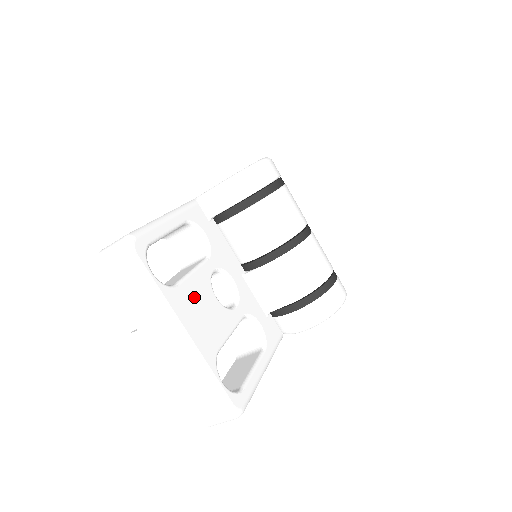
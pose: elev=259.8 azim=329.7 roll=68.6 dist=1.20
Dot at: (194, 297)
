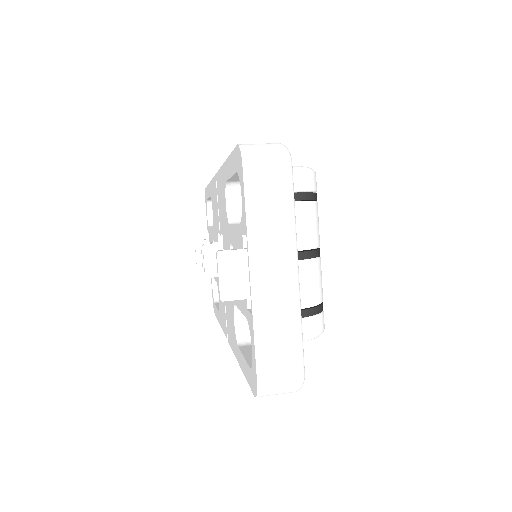
Dot at: occluded
